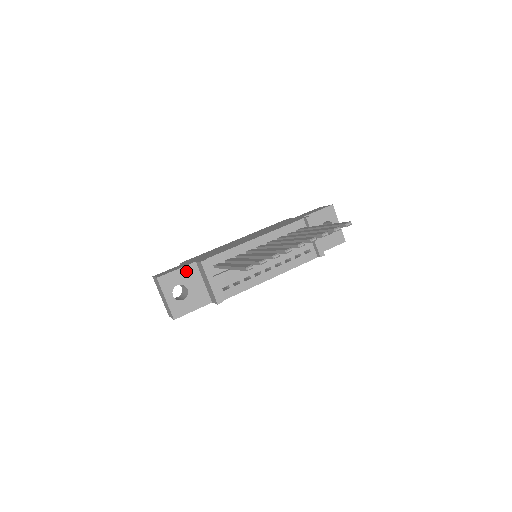
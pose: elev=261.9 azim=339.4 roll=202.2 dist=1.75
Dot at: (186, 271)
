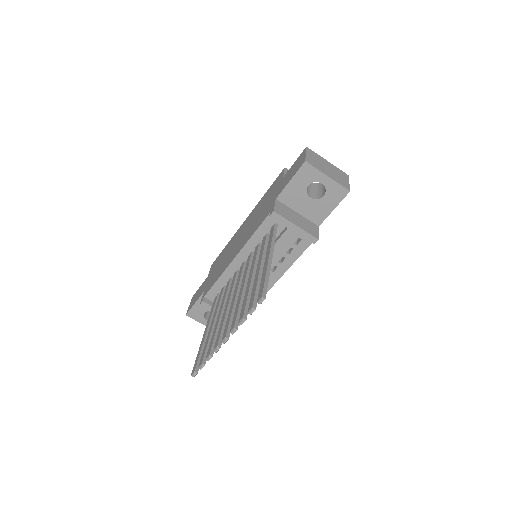
Dot at: occluded
